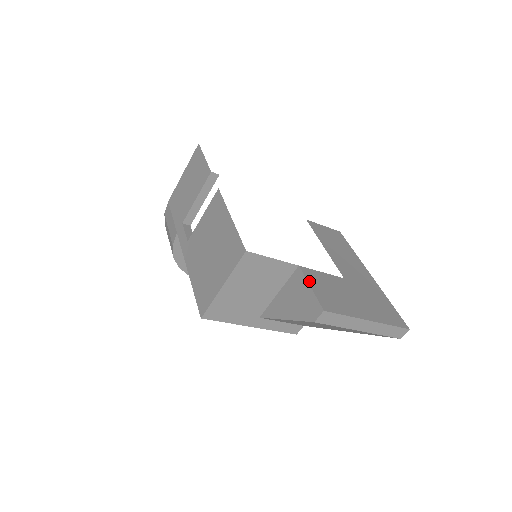
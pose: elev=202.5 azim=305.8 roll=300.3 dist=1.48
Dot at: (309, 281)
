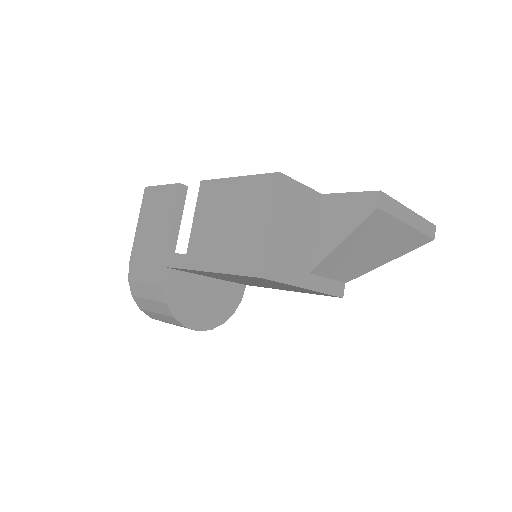
Dot at: (343, 193)
